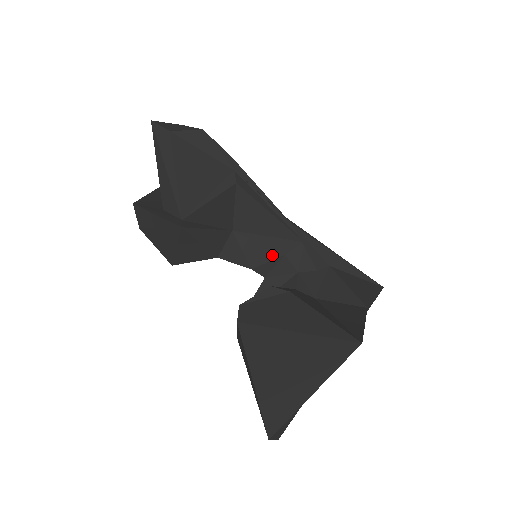
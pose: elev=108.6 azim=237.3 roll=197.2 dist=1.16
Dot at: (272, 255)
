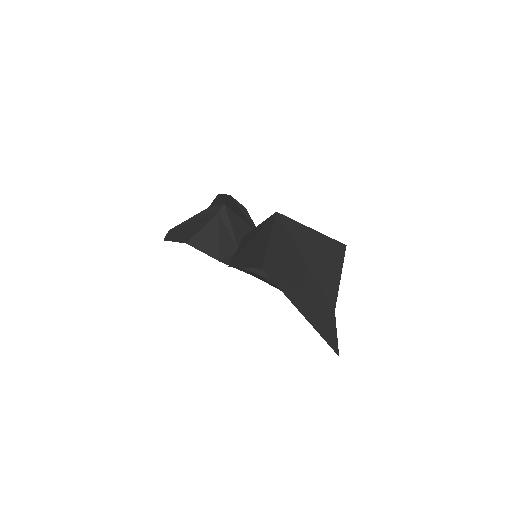
Dot at: (261, 277)
